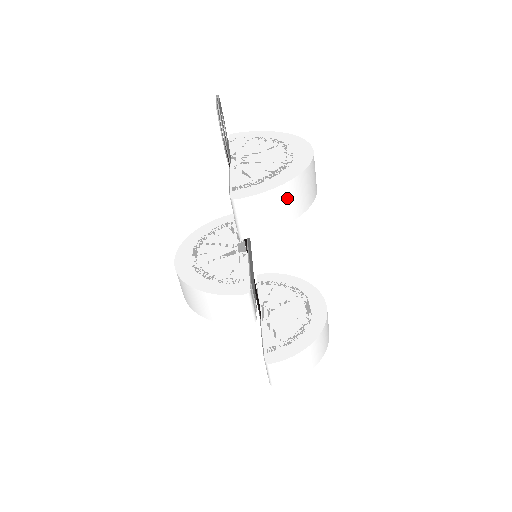
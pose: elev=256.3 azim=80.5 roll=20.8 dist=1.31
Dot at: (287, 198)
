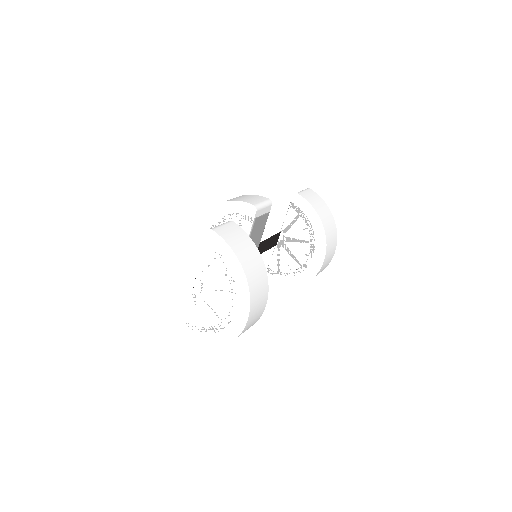
Dot at: (325, 212)
